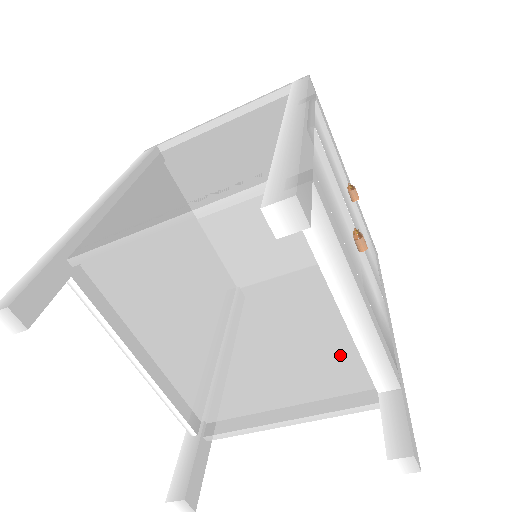
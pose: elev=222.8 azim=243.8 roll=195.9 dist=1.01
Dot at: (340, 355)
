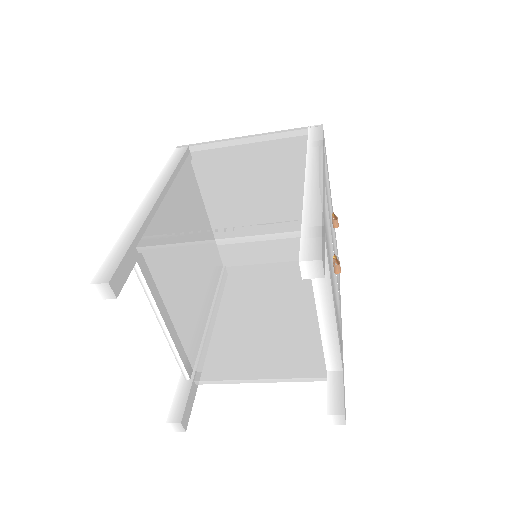
Dot at: (308, 342)
